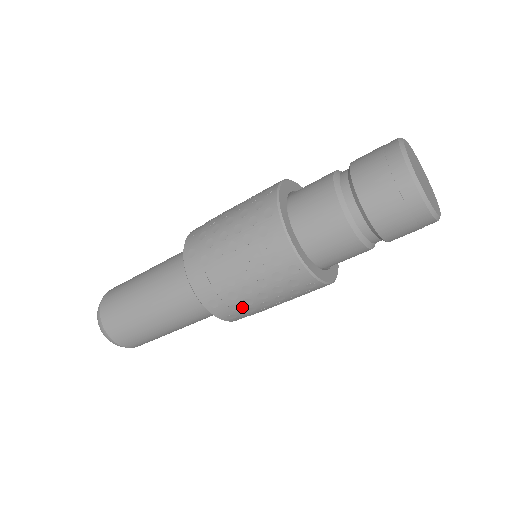
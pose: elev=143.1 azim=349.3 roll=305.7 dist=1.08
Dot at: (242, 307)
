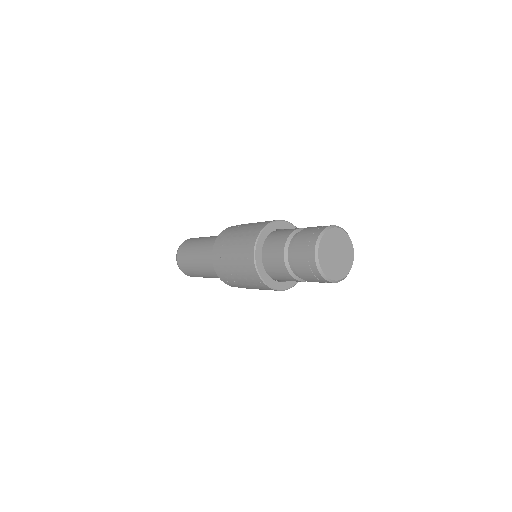
Dot at: (230, 278)
